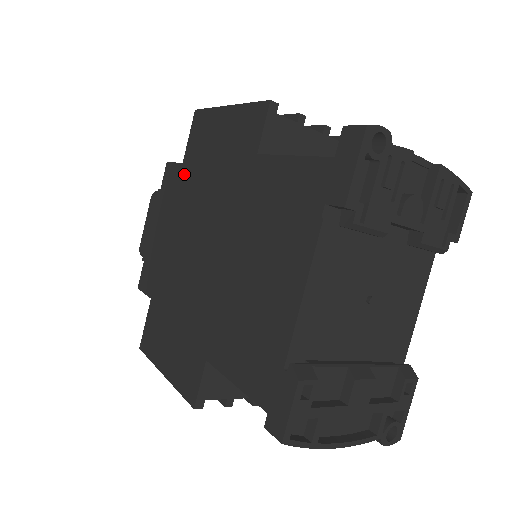
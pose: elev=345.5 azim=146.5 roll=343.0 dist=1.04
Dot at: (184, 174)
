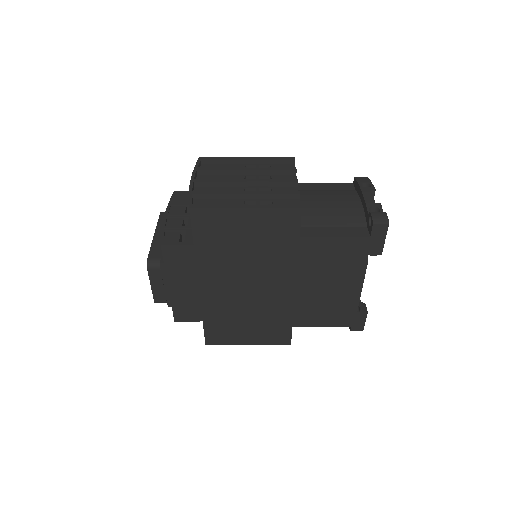
Dot at: (203, 252)
